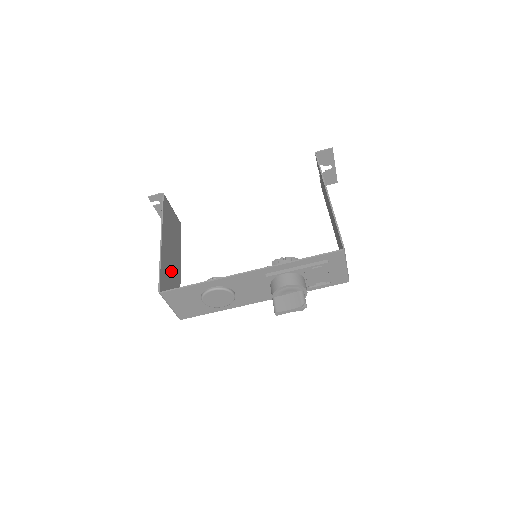
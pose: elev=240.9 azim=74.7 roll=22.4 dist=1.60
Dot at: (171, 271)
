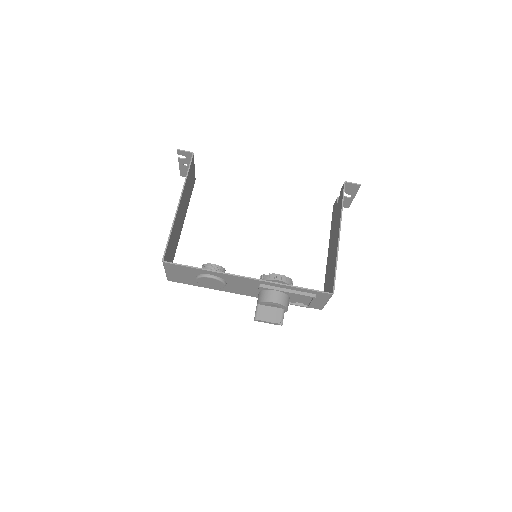
Dot at: (176, 235)
